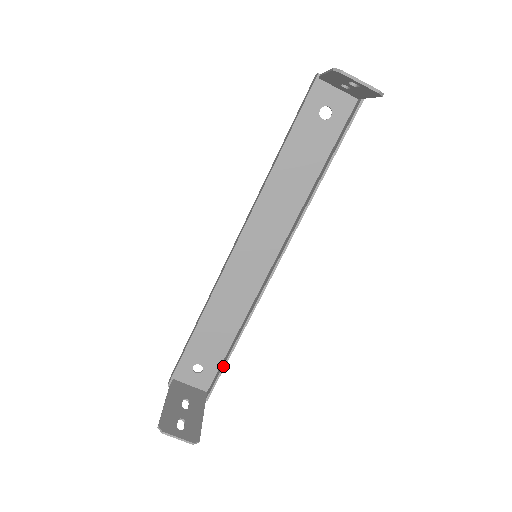
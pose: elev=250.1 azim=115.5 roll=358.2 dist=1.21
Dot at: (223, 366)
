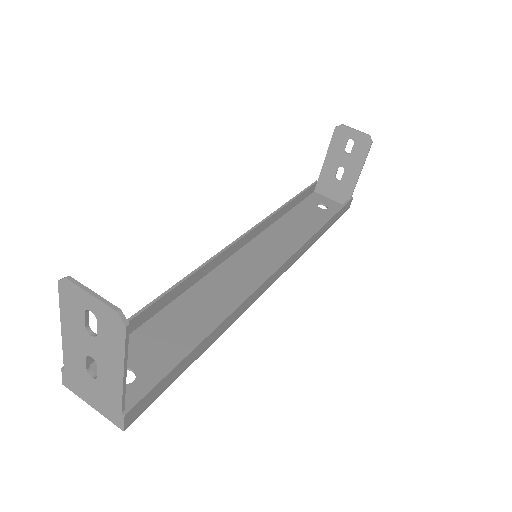
Dot at: (180, 358)
